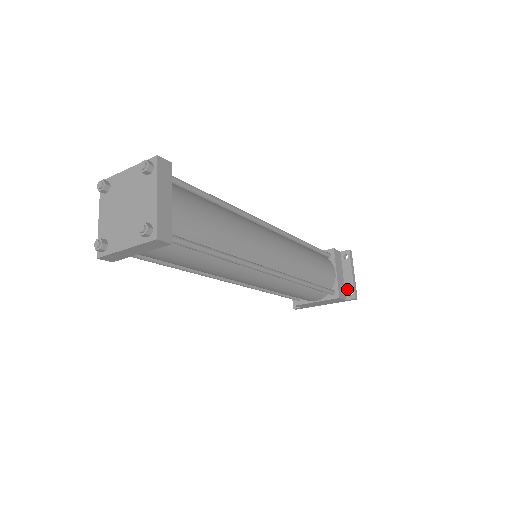
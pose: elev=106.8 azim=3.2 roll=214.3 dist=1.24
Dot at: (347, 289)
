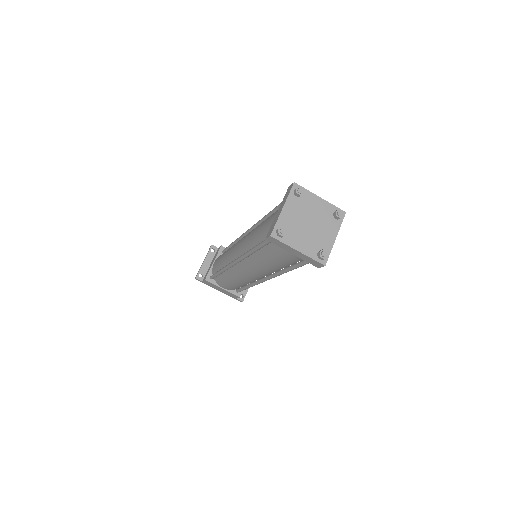
Dot at: occluded
